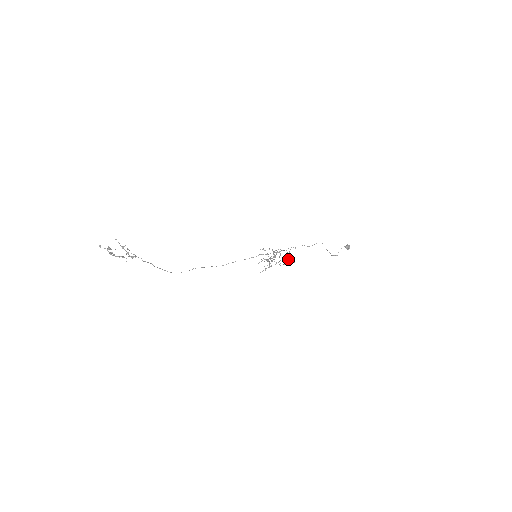
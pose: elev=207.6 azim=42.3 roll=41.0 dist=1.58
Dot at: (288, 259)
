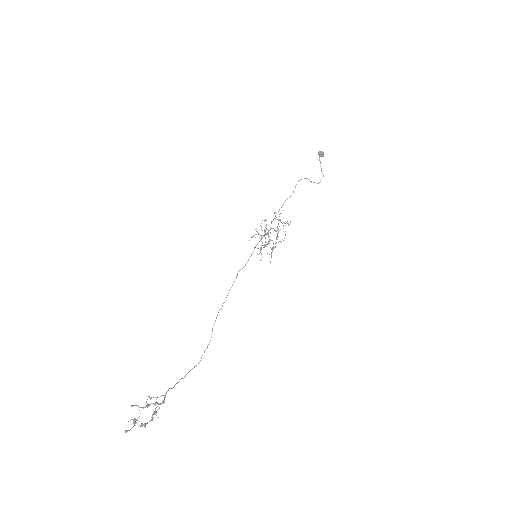
Dot at: (283, 225)
